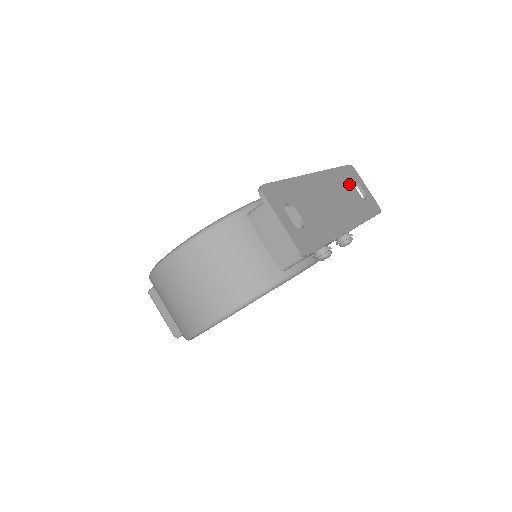
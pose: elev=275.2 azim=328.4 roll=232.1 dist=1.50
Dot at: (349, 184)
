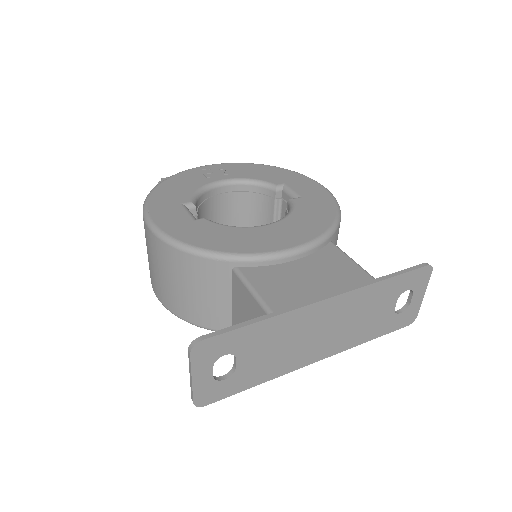
Dot at: (389, 298)
